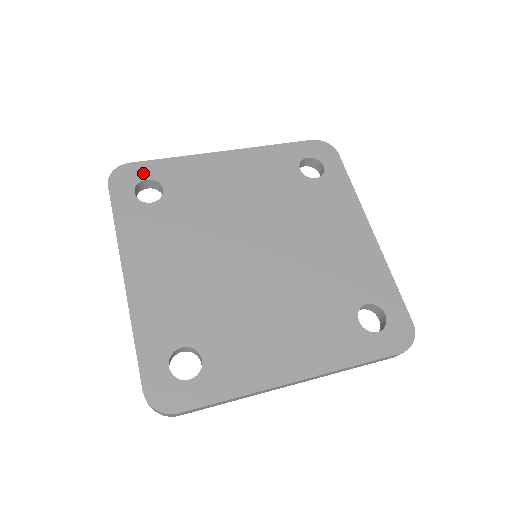
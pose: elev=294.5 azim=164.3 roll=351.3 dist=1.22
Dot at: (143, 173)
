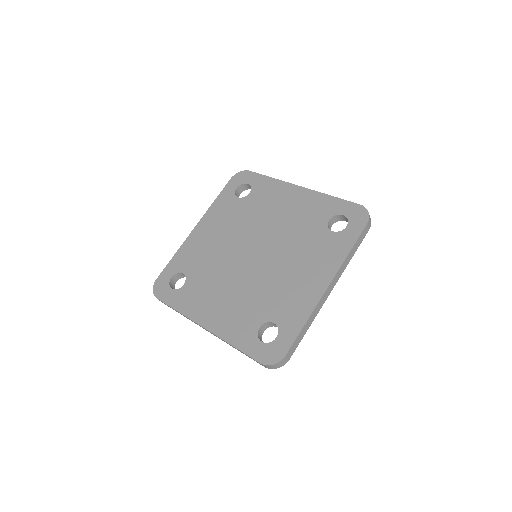
Dot at: (250, 179)
